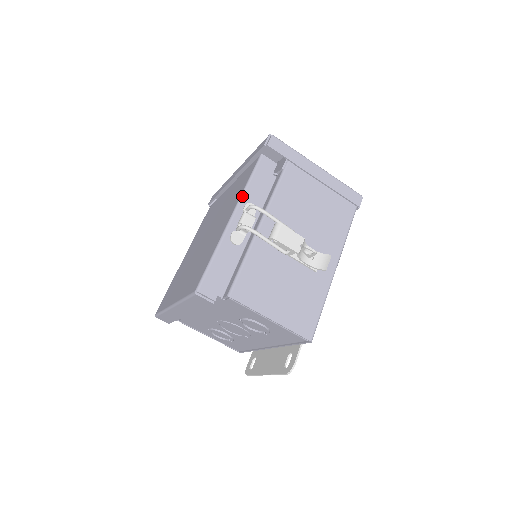
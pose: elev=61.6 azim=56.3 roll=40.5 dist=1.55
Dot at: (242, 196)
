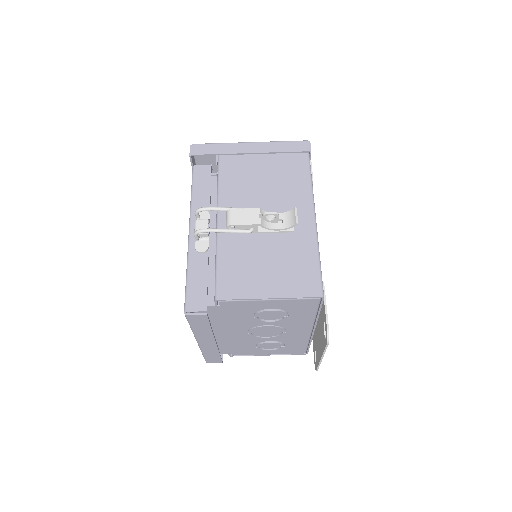
Dot at: (191, 209)
